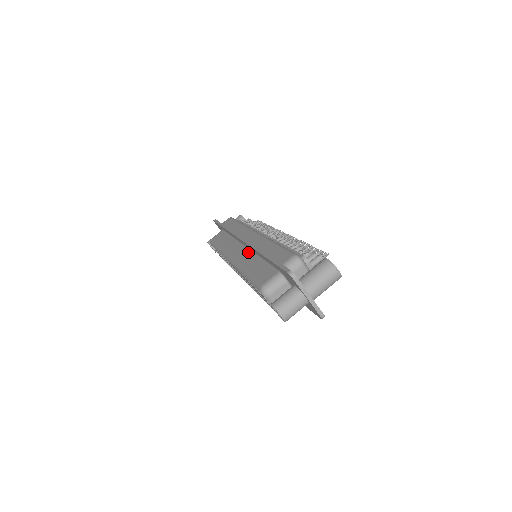
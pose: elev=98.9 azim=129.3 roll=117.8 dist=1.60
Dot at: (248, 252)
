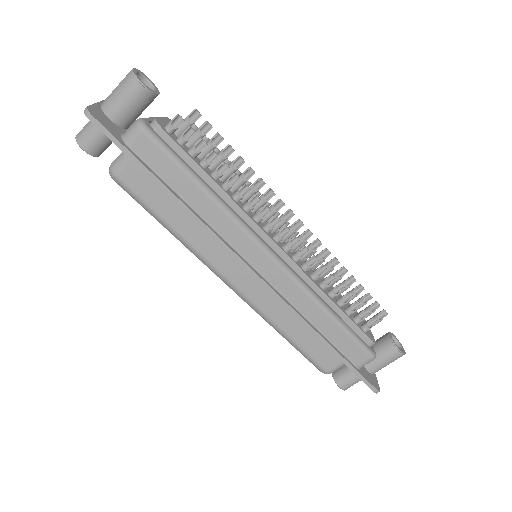
Dot at: (269, 292)
